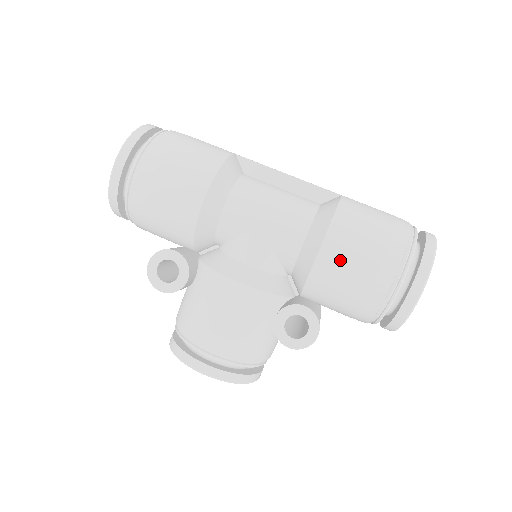
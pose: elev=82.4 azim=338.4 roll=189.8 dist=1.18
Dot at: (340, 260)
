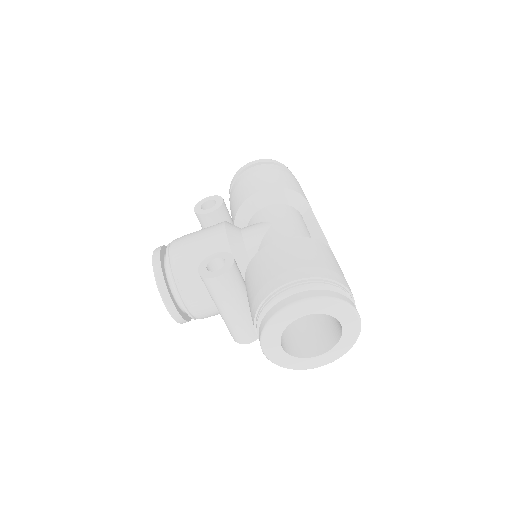
Dot at: (280, 251)
